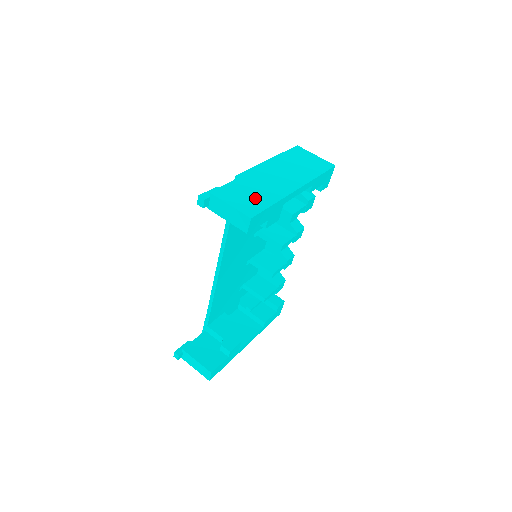
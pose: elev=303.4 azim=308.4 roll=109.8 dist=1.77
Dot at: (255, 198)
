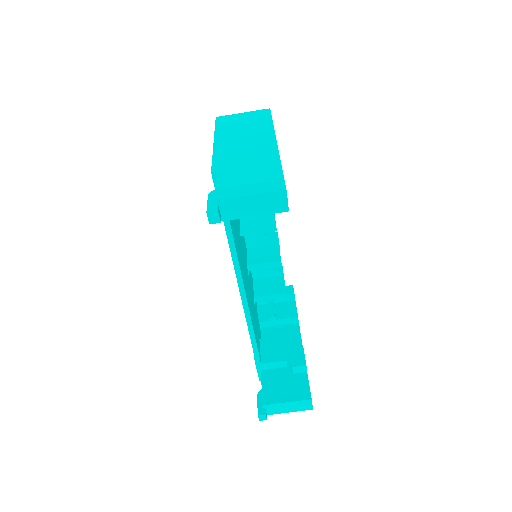
Dot at: (259, 173)
